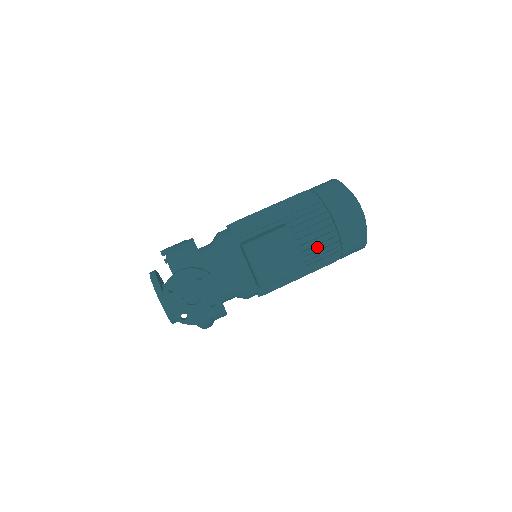
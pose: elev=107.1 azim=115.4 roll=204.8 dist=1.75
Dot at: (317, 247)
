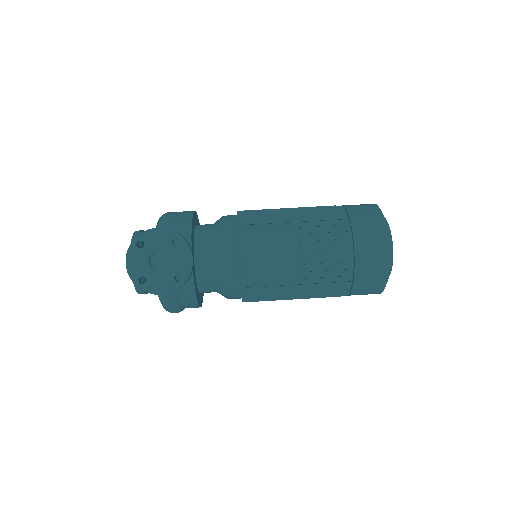
Dot at: (324, 266)
